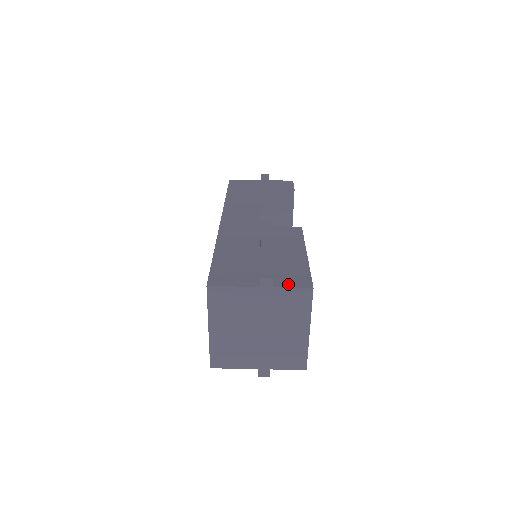
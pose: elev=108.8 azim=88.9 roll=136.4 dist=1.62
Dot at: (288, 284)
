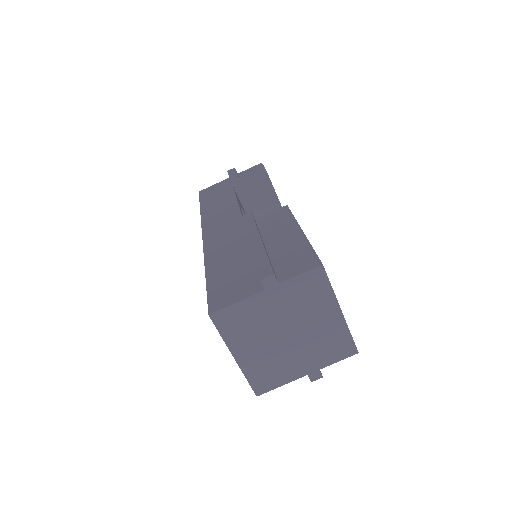
Dot at: (294, 273)
